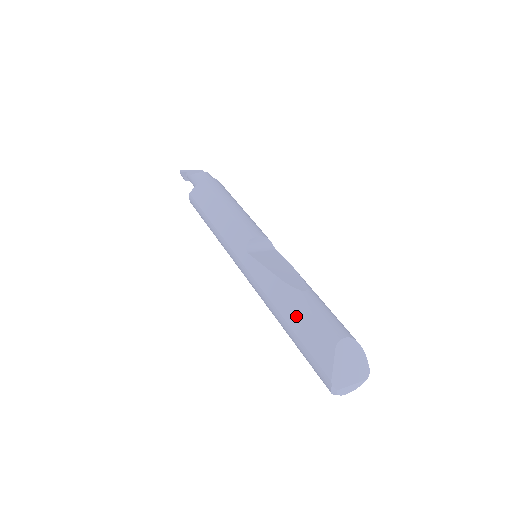
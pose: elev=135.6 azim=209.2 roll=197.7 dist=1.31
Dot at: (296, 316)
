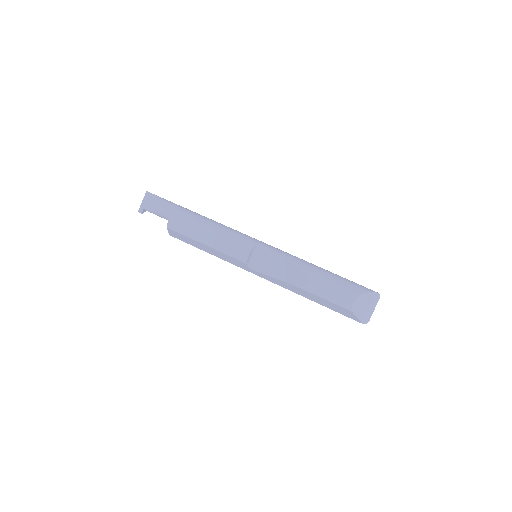
Dot at: (317, 300)
